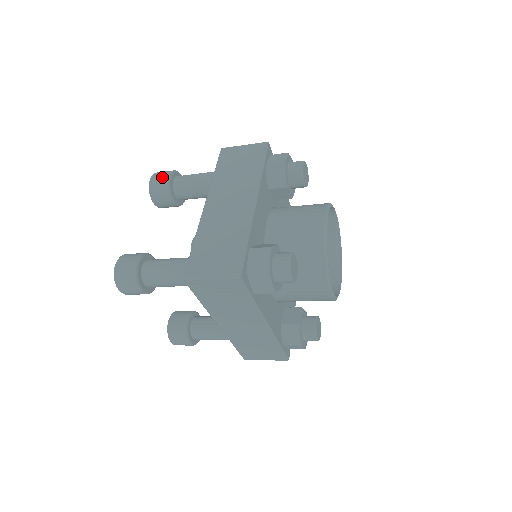
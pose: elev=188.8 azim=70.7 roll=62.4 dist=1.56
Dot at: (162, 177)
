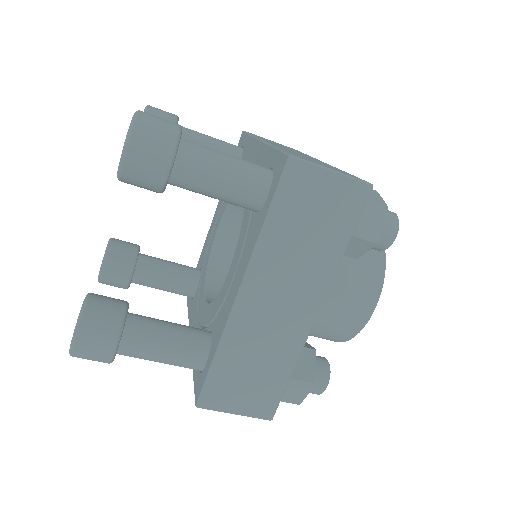
Dot at: occluded
